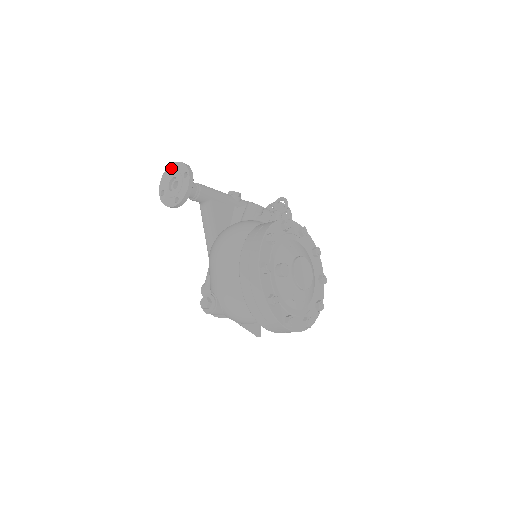
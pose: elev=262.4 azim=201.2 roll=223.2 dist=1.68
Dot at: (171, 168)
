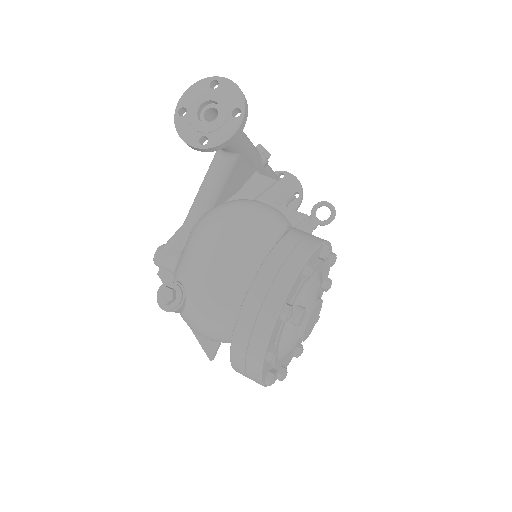
Dot at: (214, 81)
